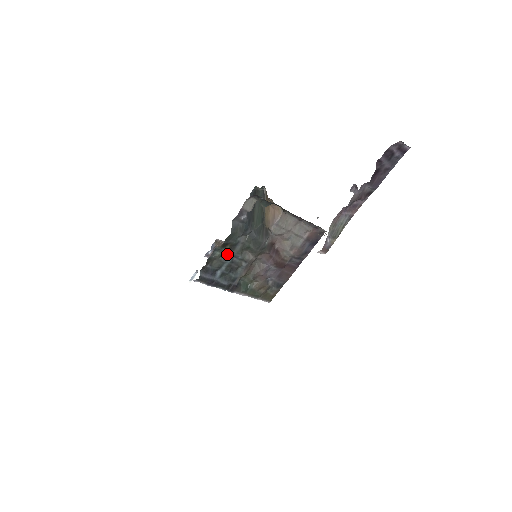
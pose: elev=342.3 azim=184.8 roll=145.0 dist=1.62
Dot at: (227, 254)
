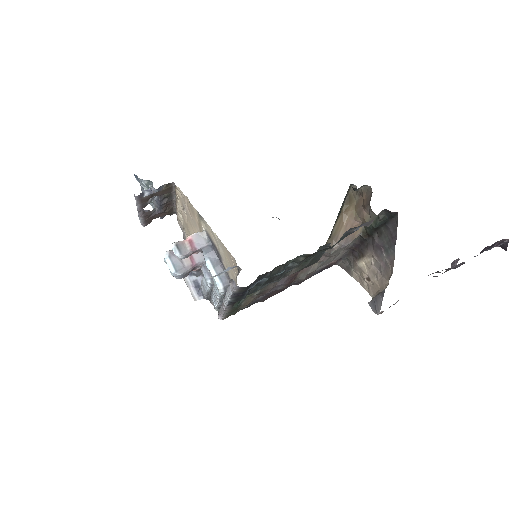
Dot at: occluded
